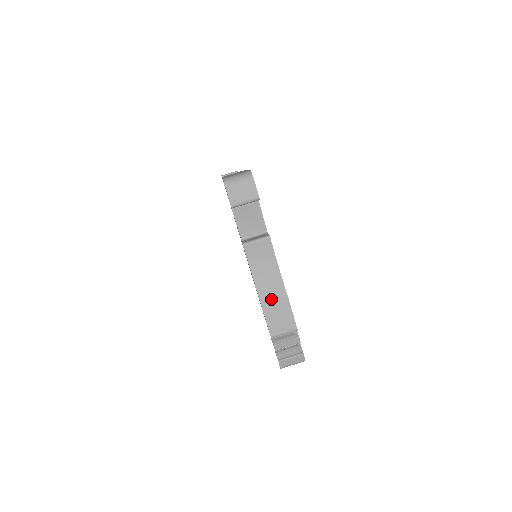
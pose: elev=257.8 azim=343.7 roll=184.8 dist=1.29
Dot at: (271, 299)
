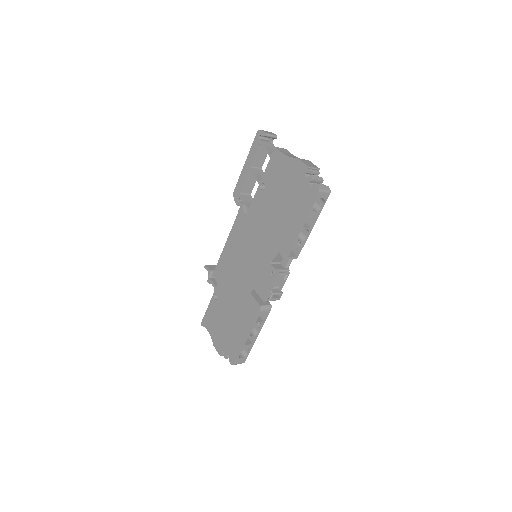
Dot at: occluded
